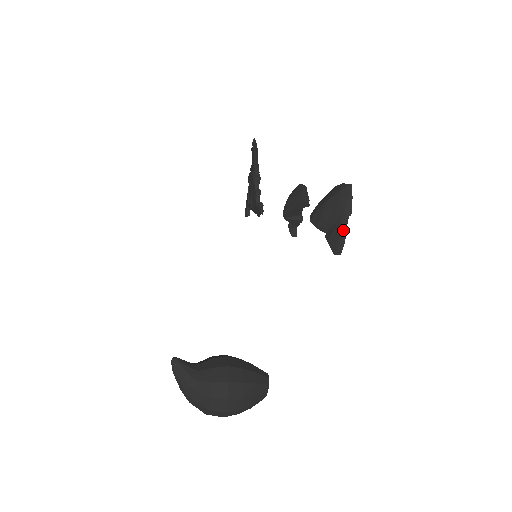
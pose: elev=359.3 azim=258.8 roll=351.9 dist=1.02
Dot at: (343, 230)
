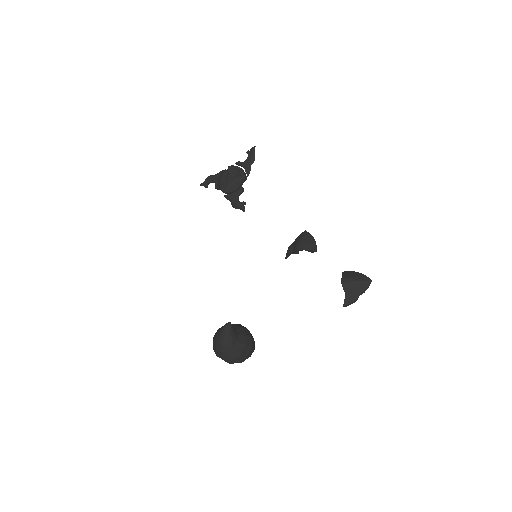
Dot at: (357, 299)
